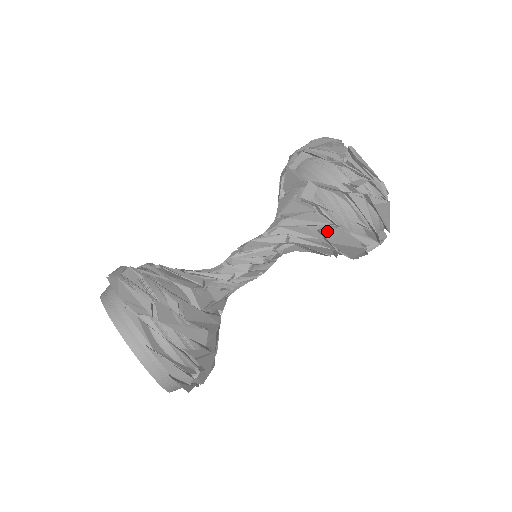
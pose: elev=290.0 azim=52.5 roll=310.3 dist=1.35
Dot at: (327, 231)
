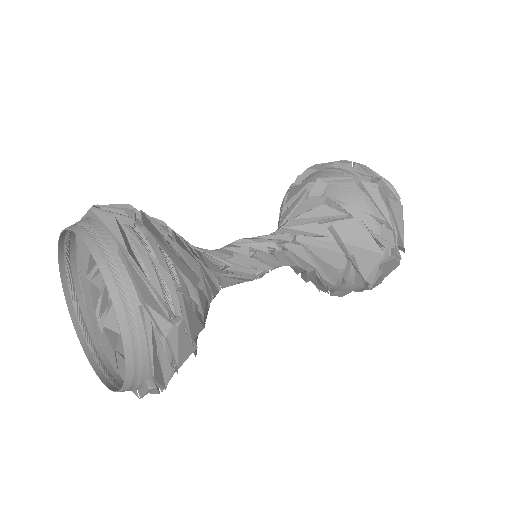
Dot at: (340, 225)
